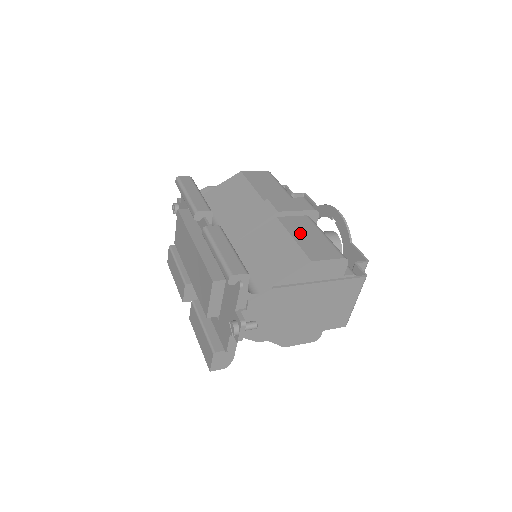
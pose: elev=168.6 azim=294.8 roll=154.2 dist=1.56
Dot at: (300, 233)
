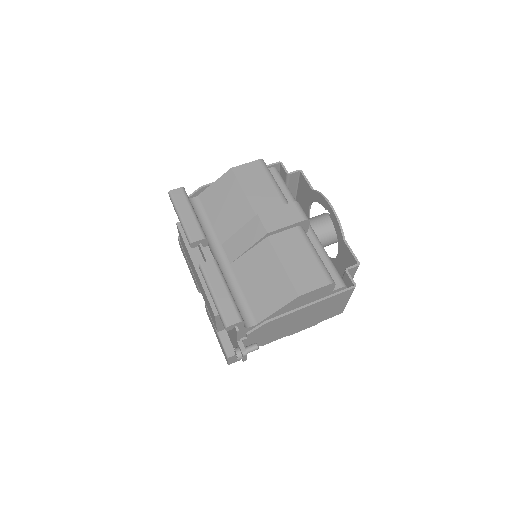
Dot at: (289, 256)
